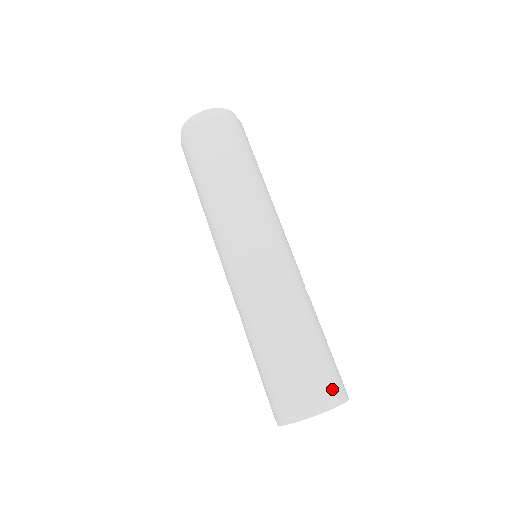
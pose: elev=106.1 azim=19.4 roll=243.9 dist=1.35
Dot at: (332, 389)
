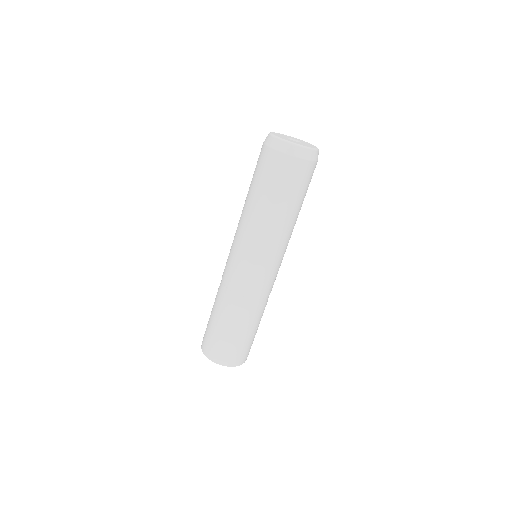
Dot at: (232, 358)
